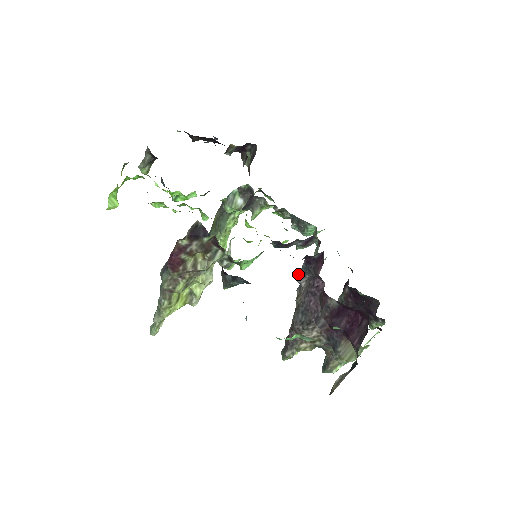
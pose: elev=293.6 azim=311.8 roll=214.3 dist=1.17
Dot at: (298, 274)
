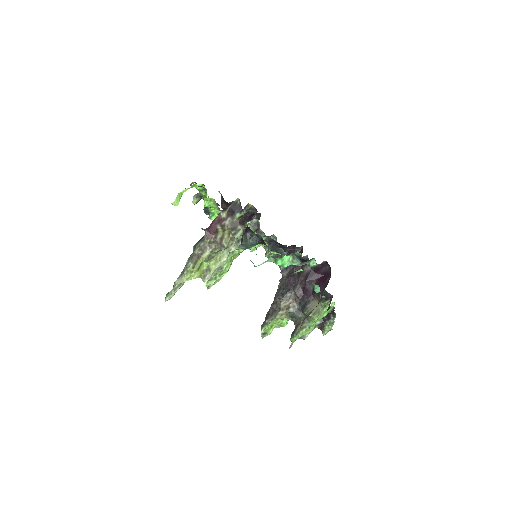
Dot at: (282, 268)
